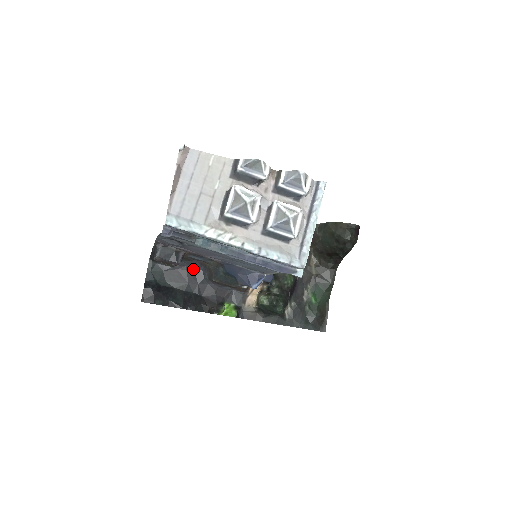
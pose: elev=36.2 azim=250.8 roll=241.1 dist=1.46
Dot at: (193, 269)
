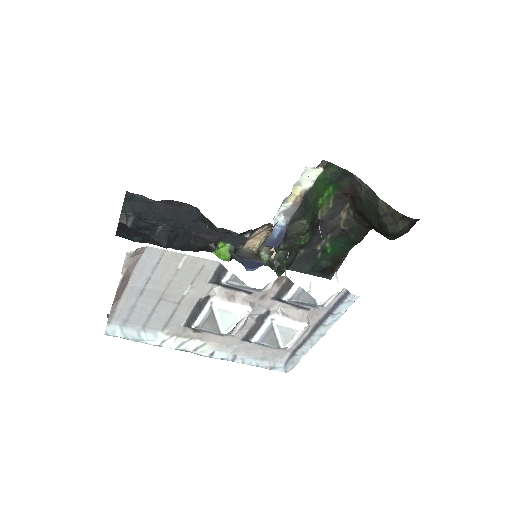
Dot at: (184, 205)
